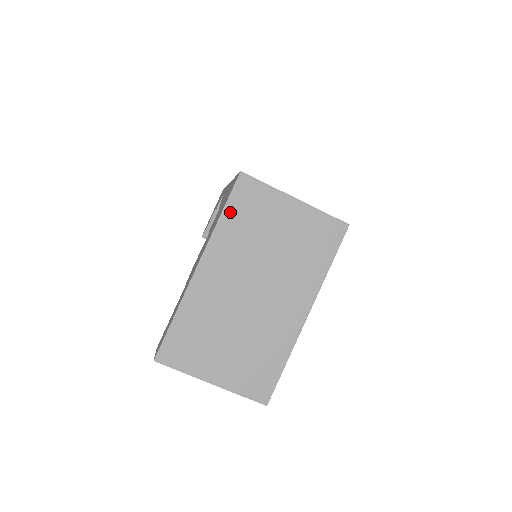
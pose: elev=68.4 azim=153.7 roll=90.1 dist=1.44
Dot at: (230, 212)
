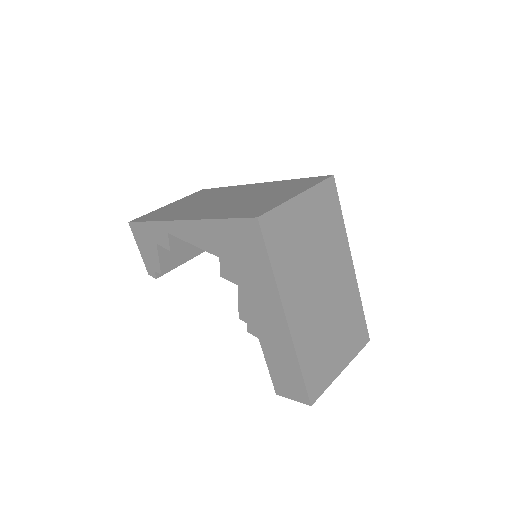
Dot at: (275, 257)
